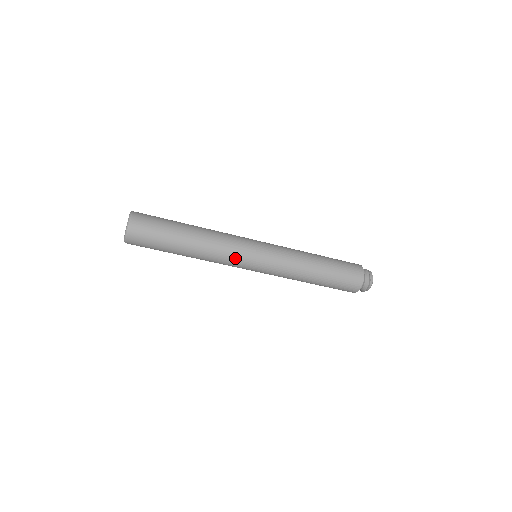
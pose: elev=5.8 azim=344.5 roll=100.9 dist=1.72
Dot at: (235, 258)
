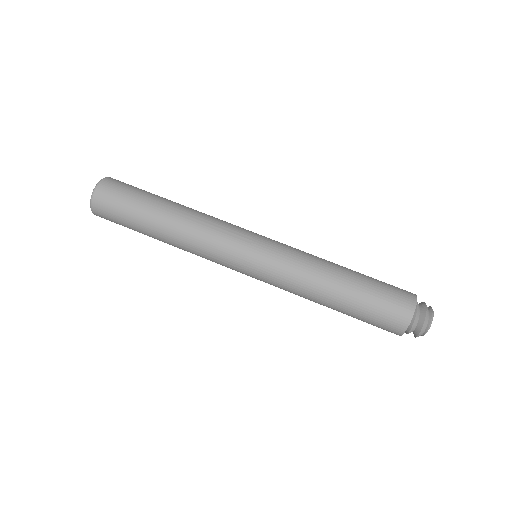
Dot at: (223, 242)
